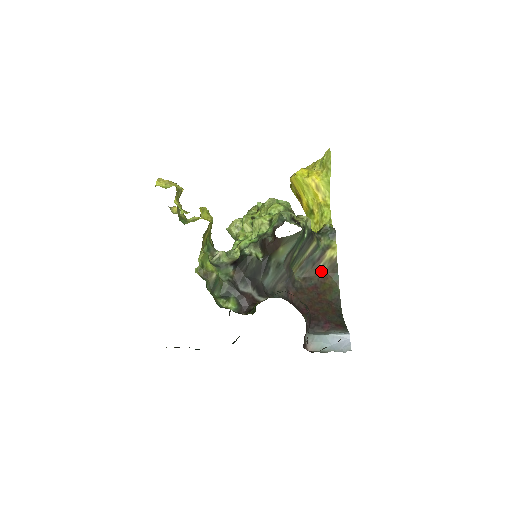
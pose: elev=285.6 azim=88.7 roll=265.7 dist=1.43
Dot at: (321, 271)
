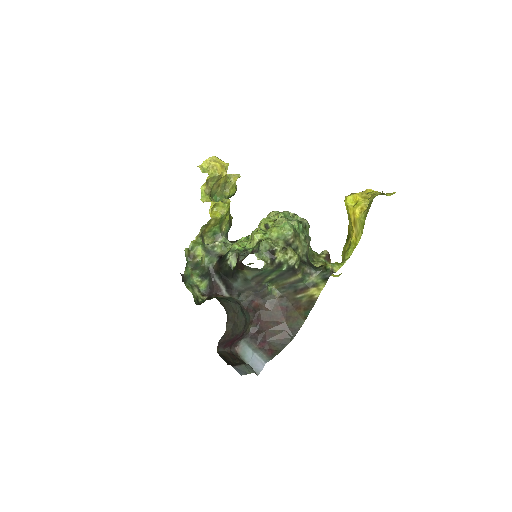
Dot at: (299, 300)
